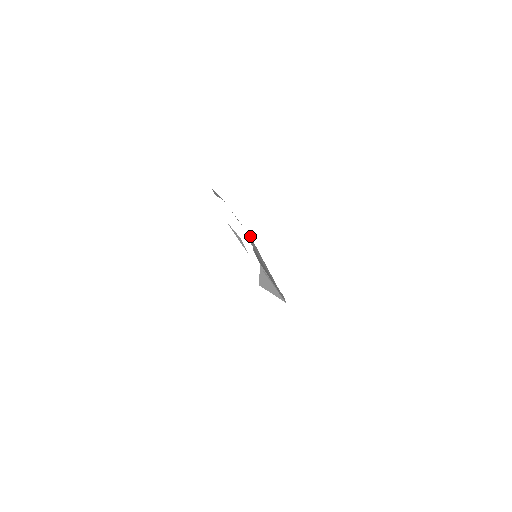
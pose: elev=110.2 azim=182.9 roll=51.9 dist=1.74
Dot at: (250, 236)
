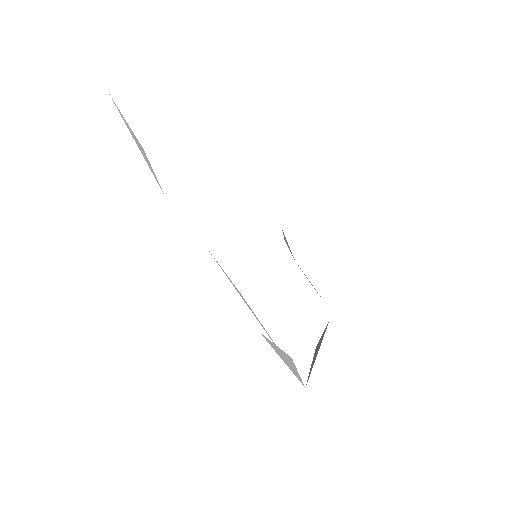
Dot at: (283, 234)
